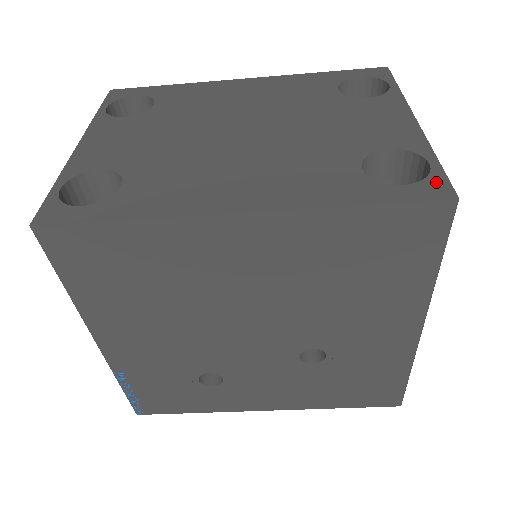
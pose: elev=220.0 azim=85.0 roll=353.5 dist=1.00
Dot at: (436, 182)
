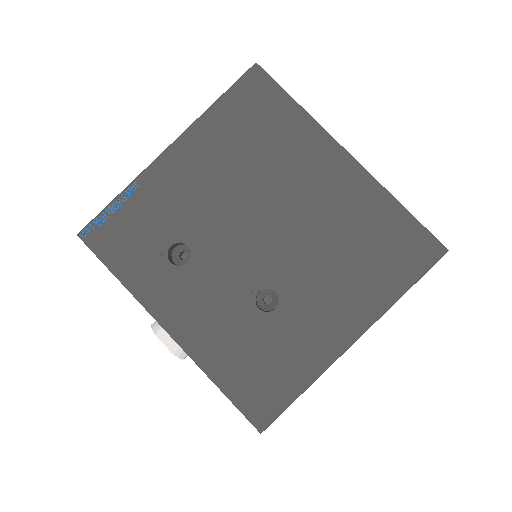
Dot at: occluded
